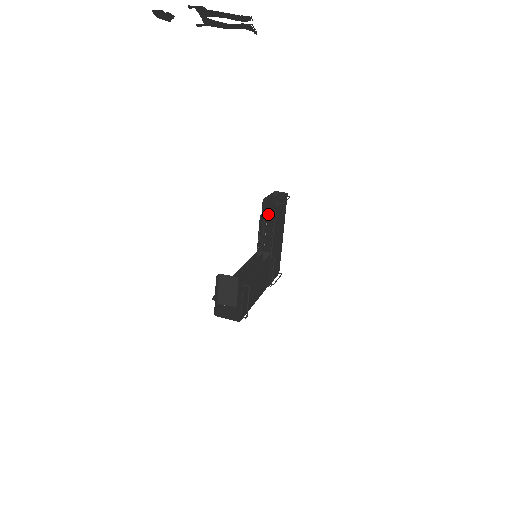
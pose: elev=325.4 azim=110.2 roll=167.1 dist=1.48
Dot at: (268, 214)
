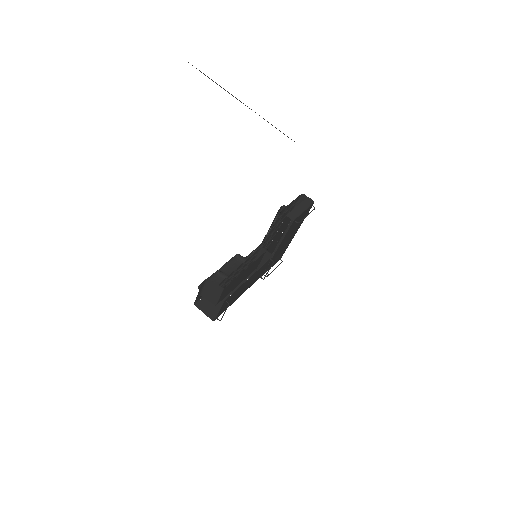
Dot at: (283, 223)
